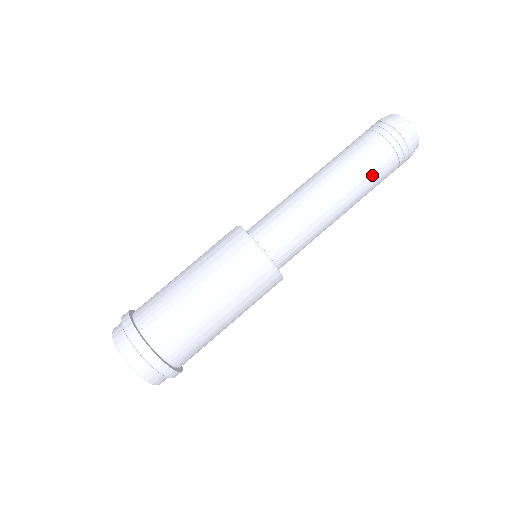
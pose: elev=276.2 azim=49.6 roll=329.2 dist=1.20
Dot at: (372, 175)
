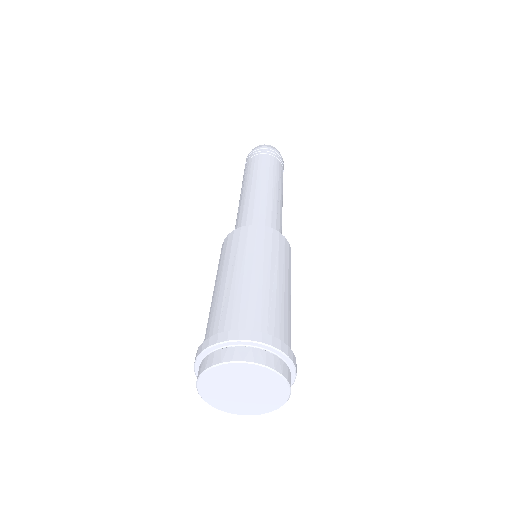
Dot at: (279, 175)
